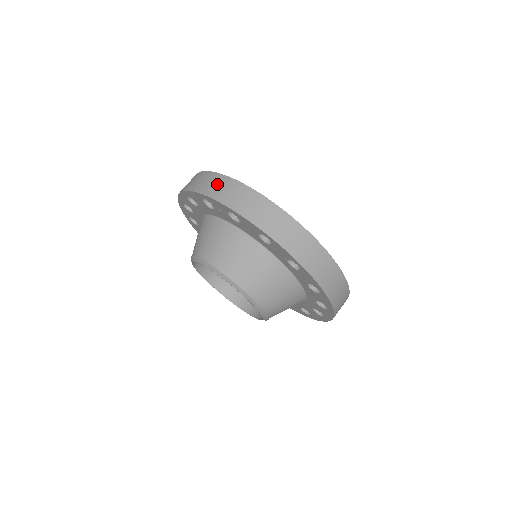
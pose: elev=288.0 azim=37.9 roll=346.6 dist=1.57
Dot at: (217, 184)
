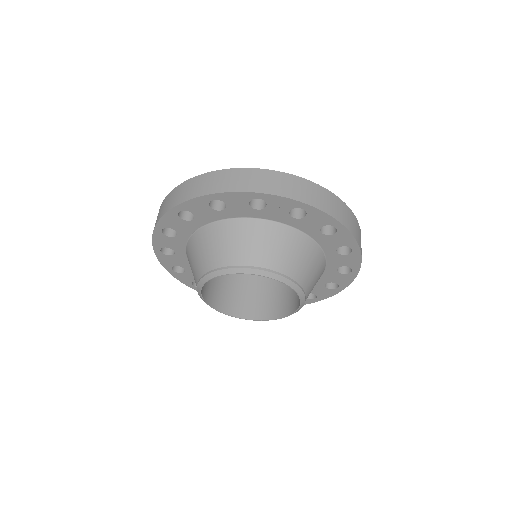
Dot at: (274, 180)
